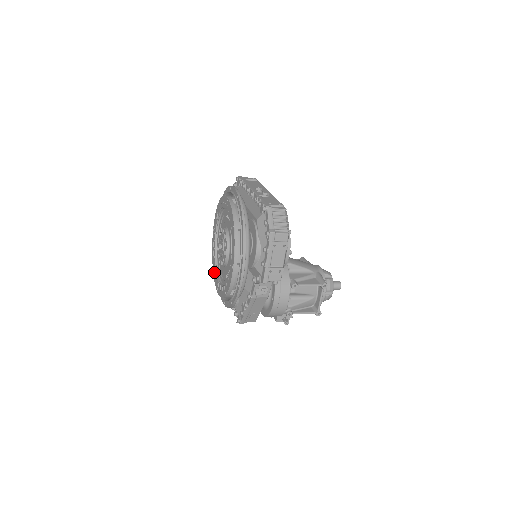
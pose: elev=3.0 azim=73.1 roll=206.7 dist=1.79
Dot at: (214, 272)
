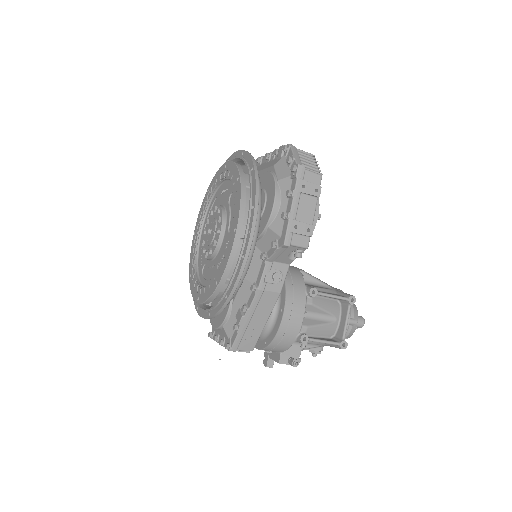
Dot at: (192, 283)
